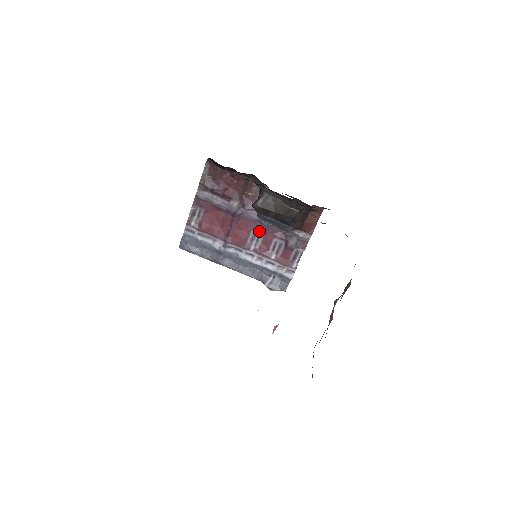
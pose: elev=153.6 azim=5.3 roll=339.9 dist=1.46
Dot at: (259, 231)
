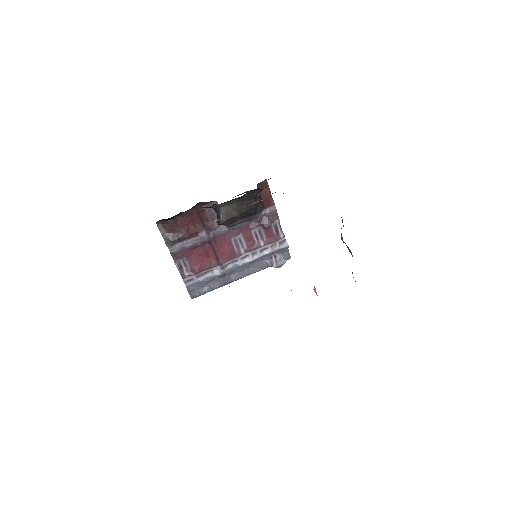
Dot at: (237, 236)
